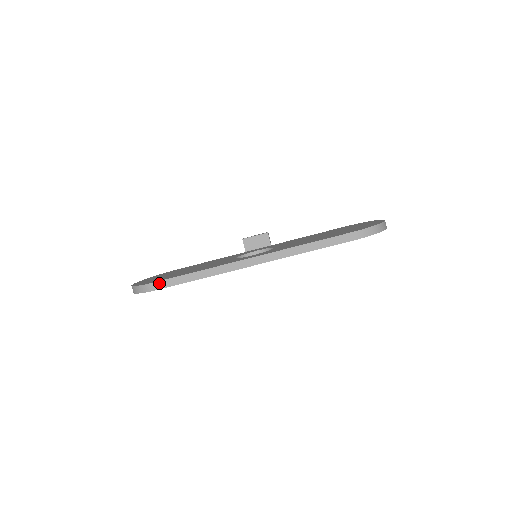
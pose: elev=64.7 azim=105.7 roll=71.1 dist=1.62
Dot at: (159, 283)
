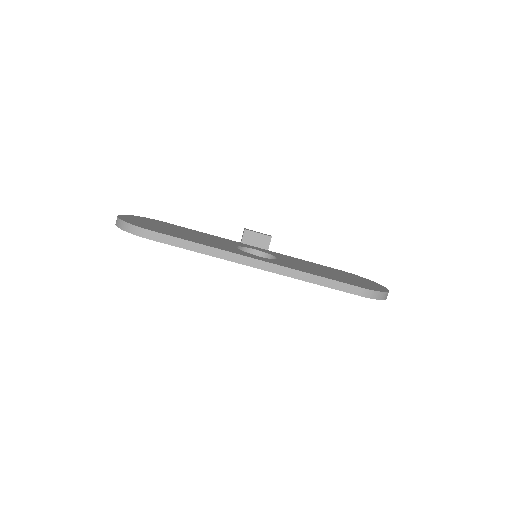
Dot at: (155, 234)
